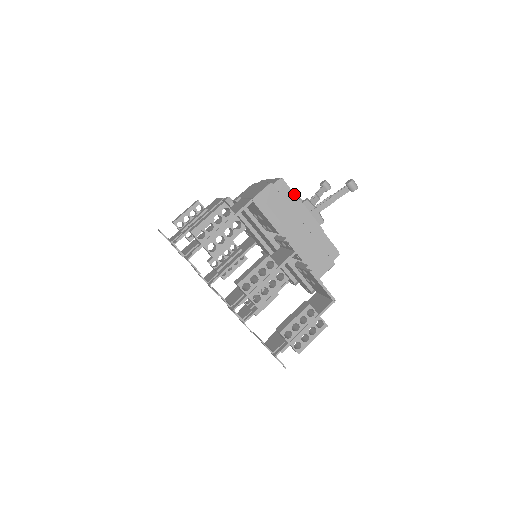
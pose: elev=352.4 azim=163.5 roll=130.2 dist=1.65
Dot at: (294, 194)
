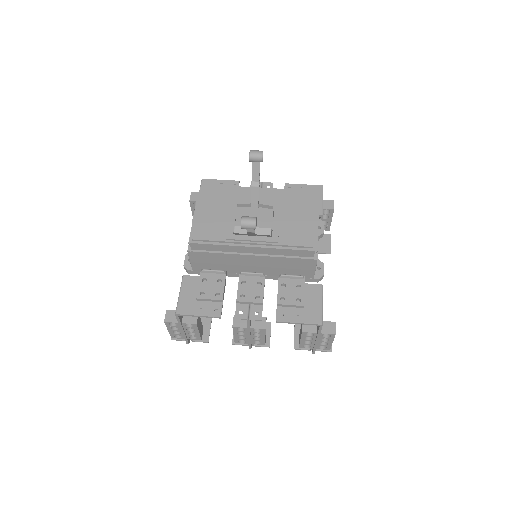
Dot at: (216, 241)
